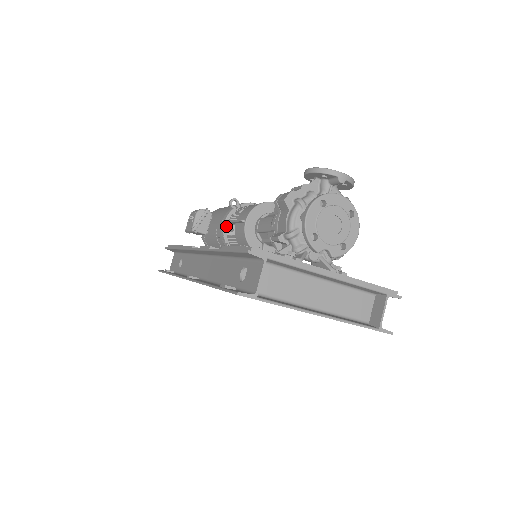
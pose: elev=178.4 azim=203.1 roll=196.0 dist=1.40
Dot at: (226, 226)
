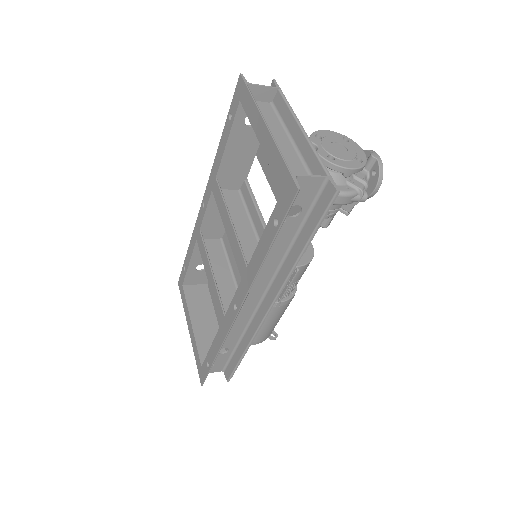
Dot at: occluded
